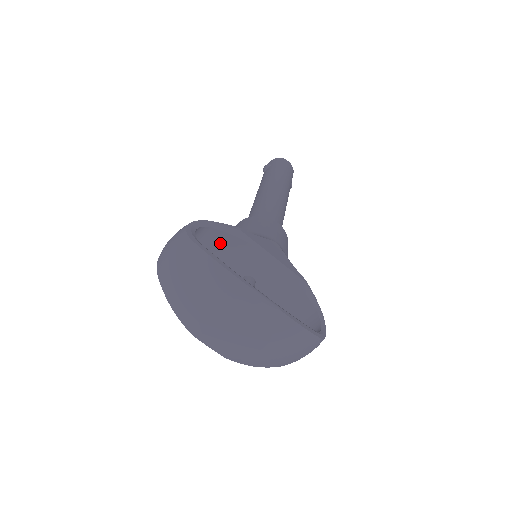
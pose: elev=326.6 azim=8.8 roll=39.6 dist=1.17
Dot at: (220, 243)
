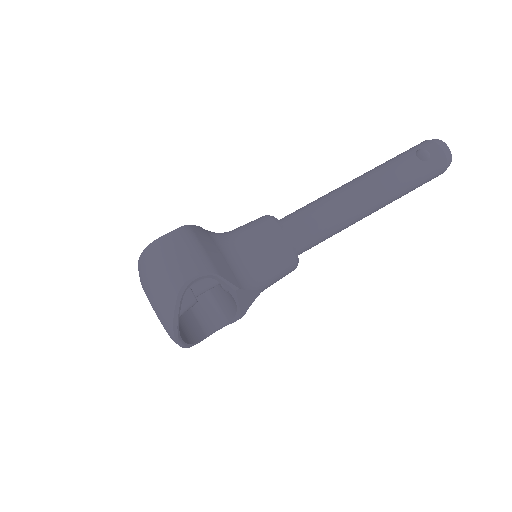
Dot at: occluded
